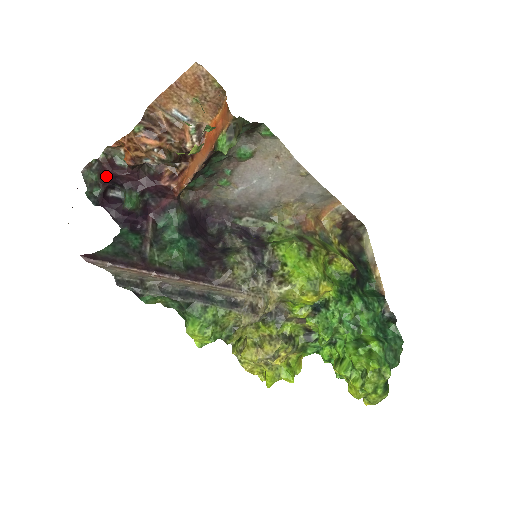
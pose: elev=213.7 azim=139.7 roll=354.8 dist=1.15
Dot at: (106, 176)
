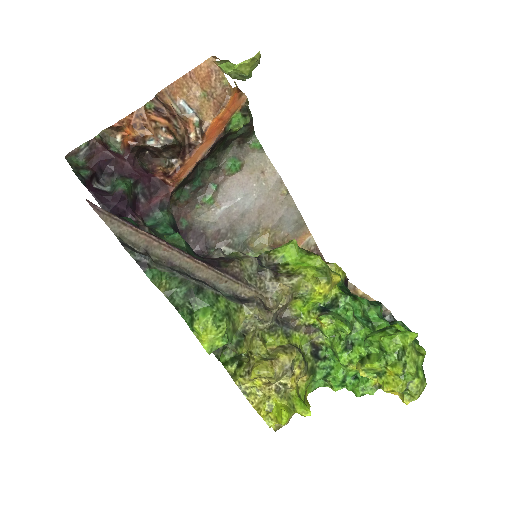
Dot at: (97, 159)
